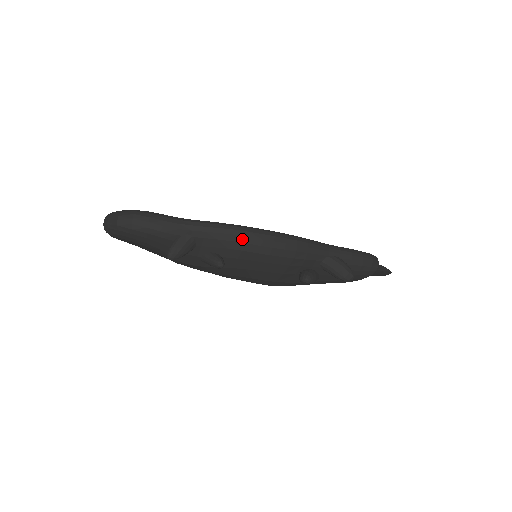
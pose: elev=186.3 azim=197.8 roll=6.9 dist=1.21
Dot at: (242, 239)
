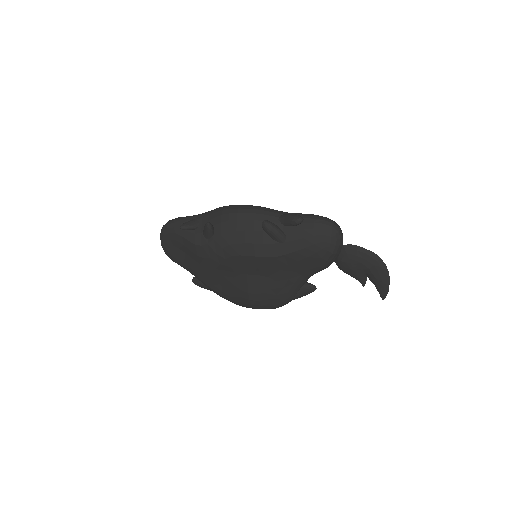
Dot at: (221, 209)
